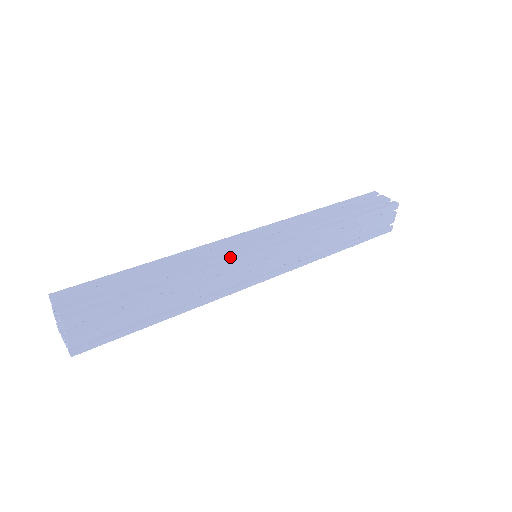
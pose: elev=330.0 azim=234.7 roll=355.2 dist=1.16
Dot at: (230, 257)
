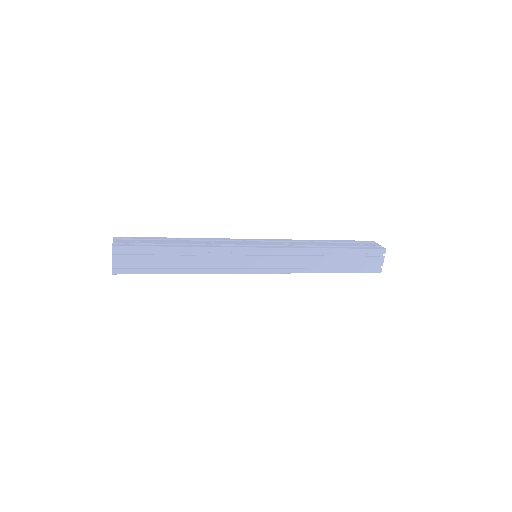
Dot at: (232, 245)
